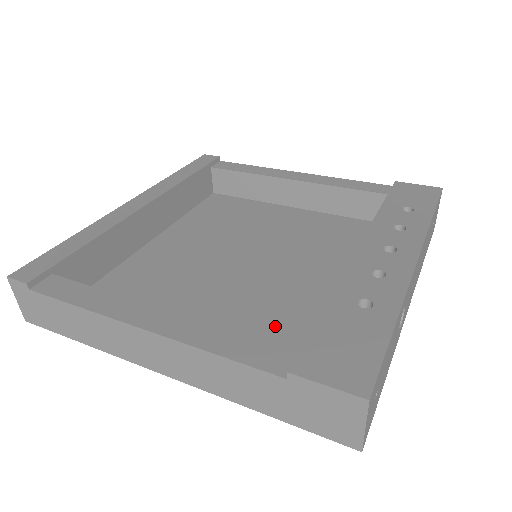
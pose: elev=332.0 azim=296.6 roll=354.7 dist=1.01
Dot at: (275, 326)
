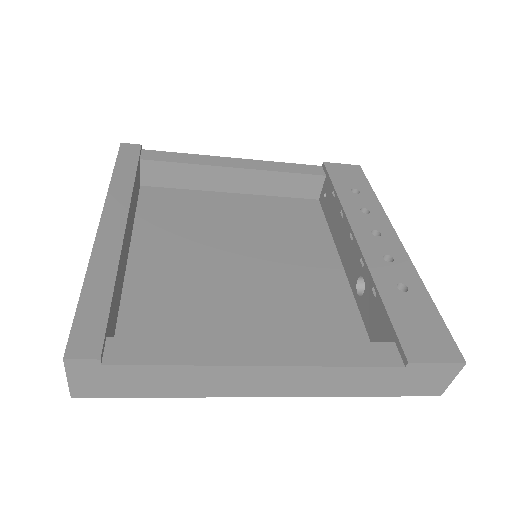
Dot at: (320, 320)
